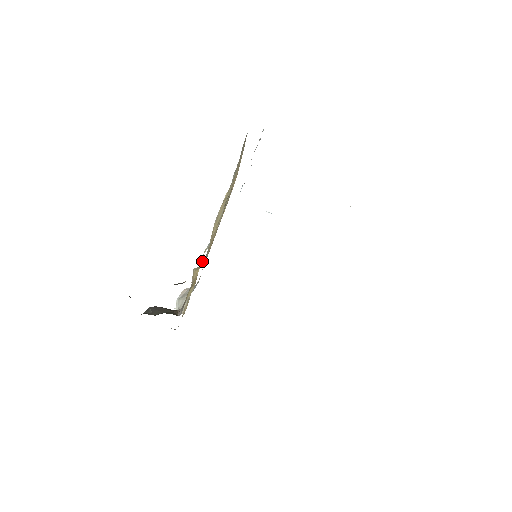
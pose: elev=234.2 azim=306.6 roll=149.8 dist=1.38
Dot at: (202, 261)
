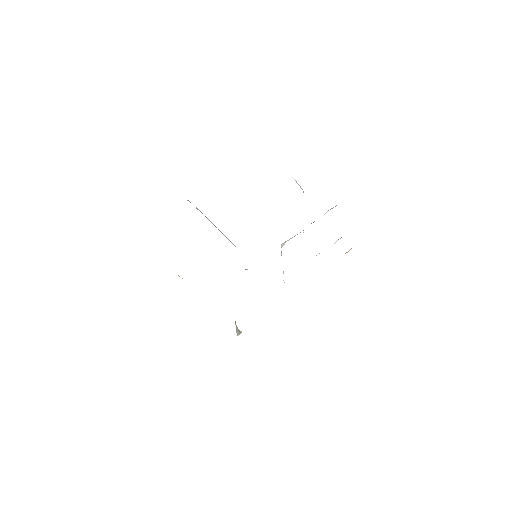
Dot at: occluded
